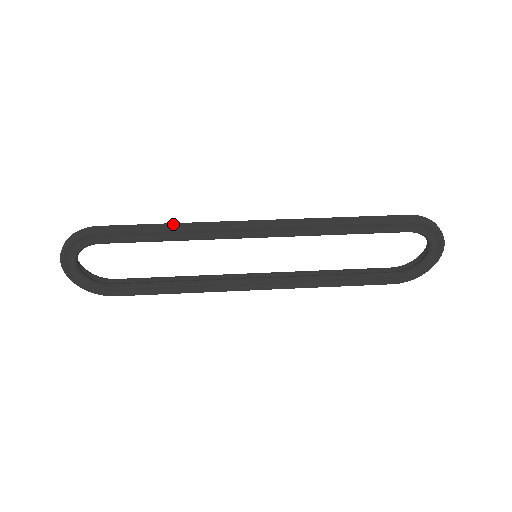
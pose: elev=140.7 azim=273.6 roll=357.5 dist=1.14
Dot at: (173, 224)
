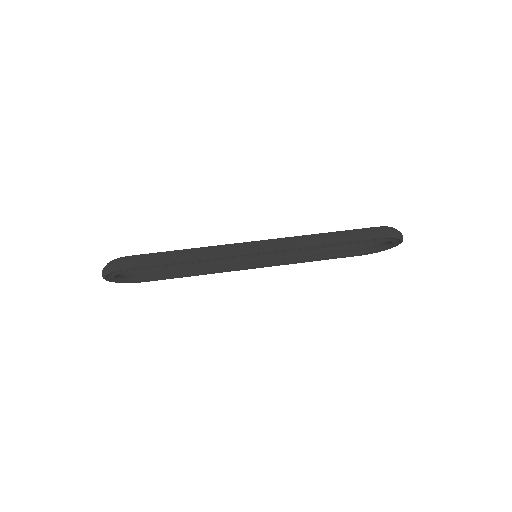
Dot at: (192, 255)
